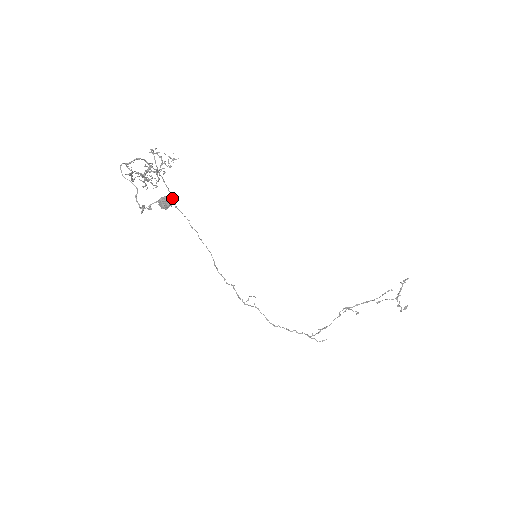
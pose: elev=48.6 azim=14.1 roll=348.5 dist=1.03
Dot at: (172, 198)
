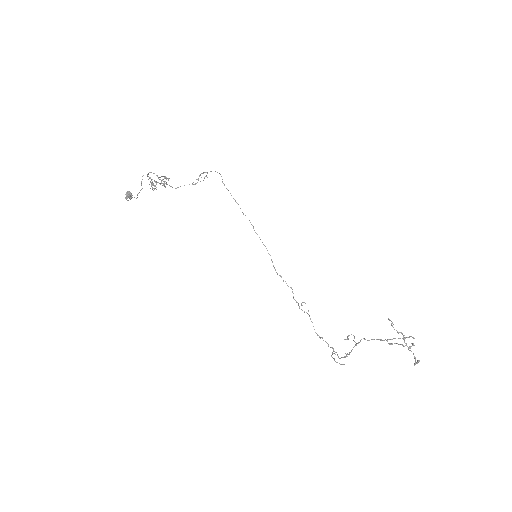
Dot at: occluded
